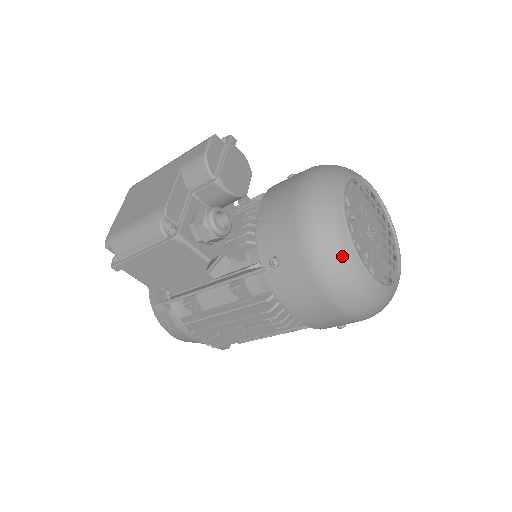
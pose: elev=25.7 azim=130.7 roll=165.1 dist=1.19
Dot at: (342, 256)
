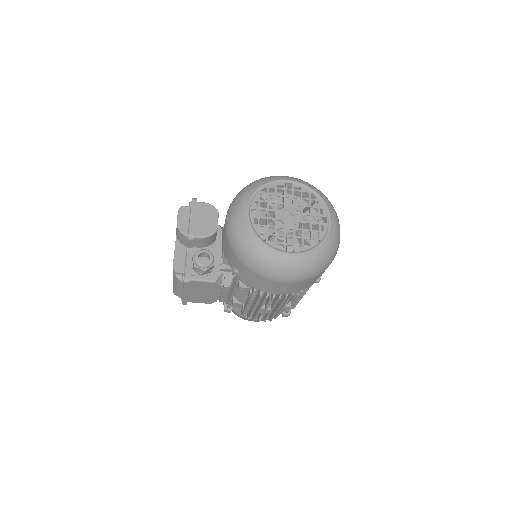
Dot at: (258, 254)
